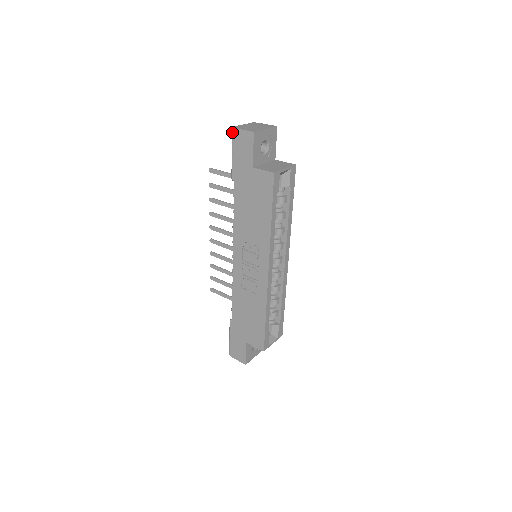
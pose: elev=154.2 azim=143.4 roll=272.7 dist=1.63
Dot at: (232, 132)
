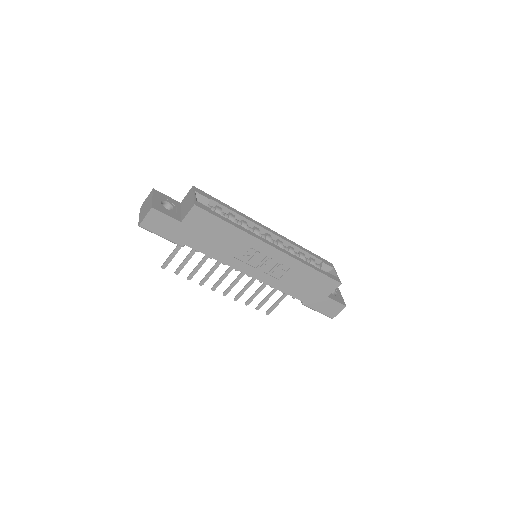
Dot at: occluded
